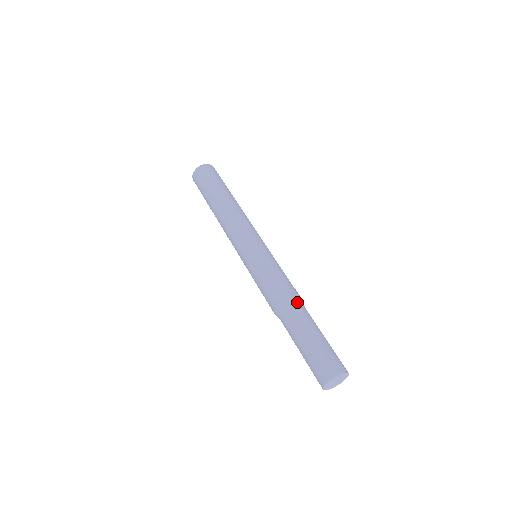
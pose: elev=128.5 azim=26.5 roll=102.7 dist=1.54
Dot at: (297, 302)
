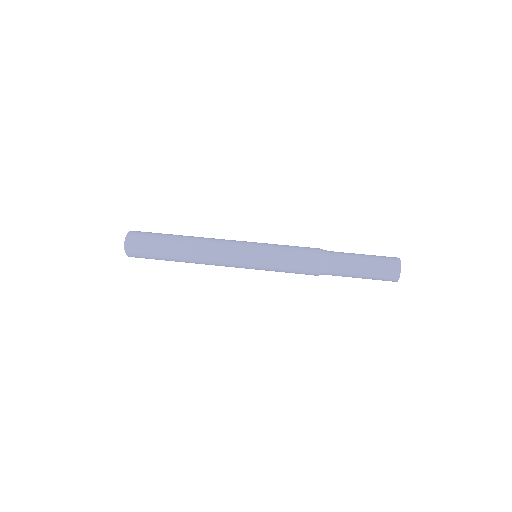
Dot at: (326, 250)
